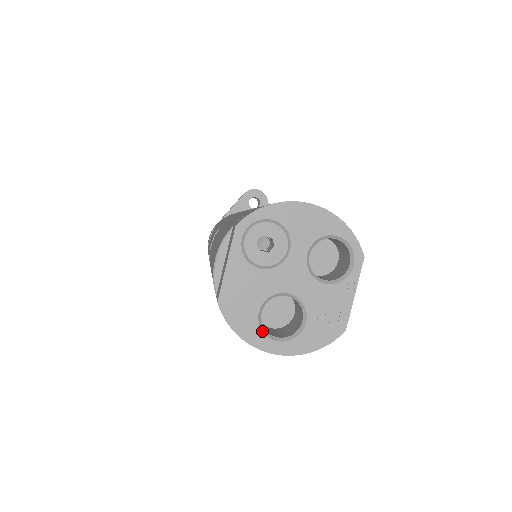
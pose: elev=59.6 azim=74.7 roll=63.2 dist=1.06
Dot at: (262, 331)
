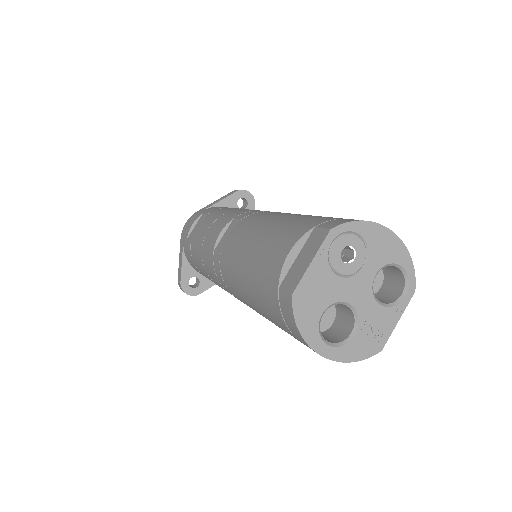
Dot at: (319, 332)
